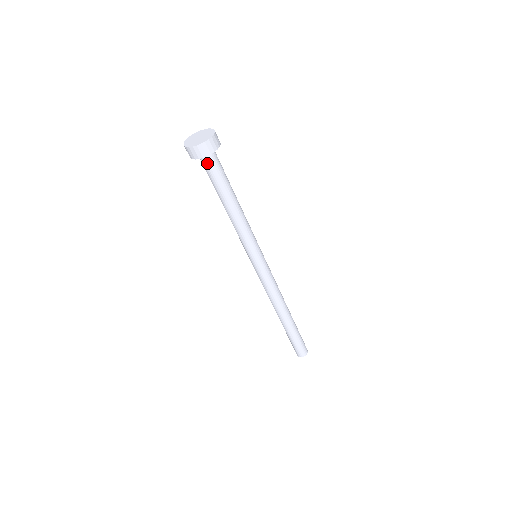
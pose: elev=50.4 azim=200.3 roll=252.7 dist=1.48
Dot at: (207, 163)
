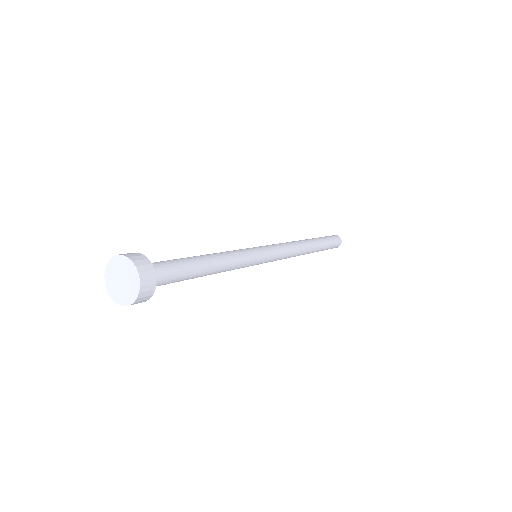
Dot at: (156, 285)
